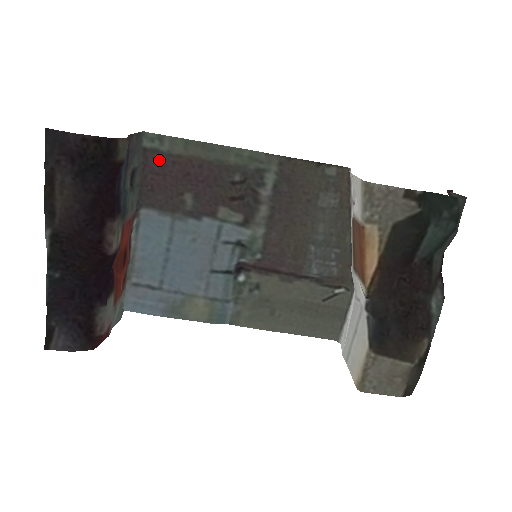
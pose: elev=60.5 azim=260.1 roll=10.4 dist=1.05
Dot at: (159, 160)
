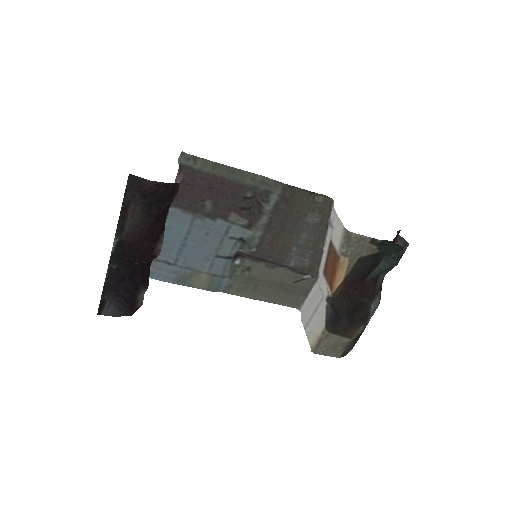
Dot at: (191, 175)
